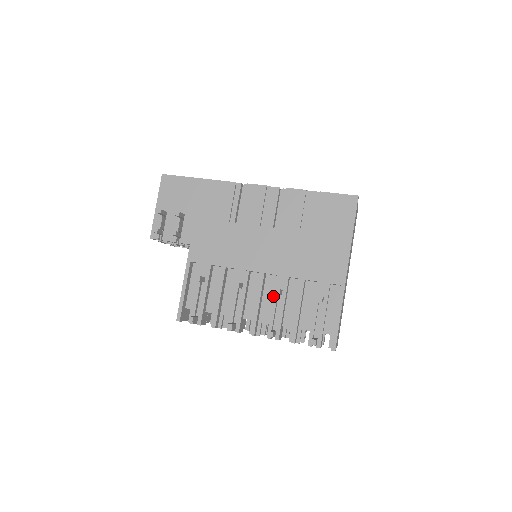
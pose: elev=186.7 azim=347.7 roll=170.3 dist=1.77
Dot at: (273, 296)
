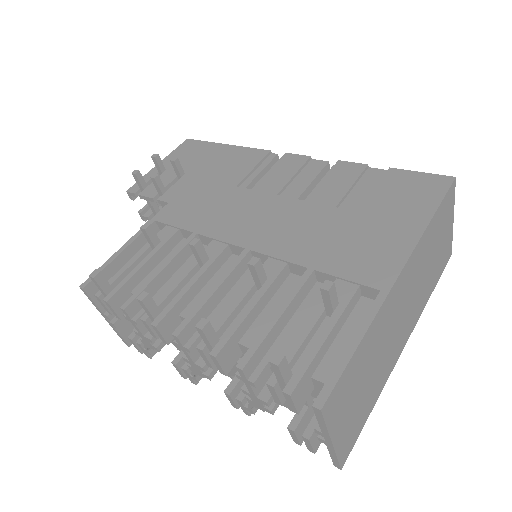
Dot at: occluded
